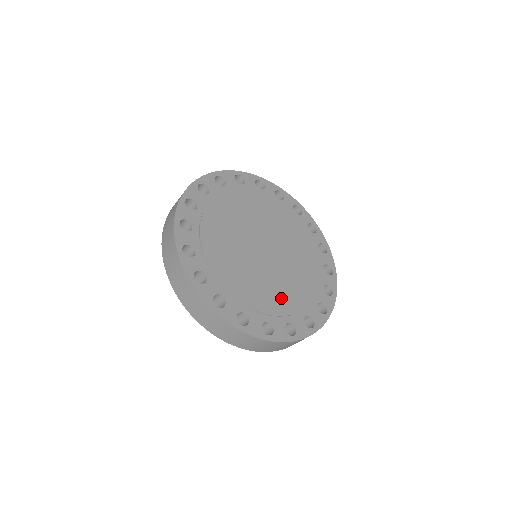
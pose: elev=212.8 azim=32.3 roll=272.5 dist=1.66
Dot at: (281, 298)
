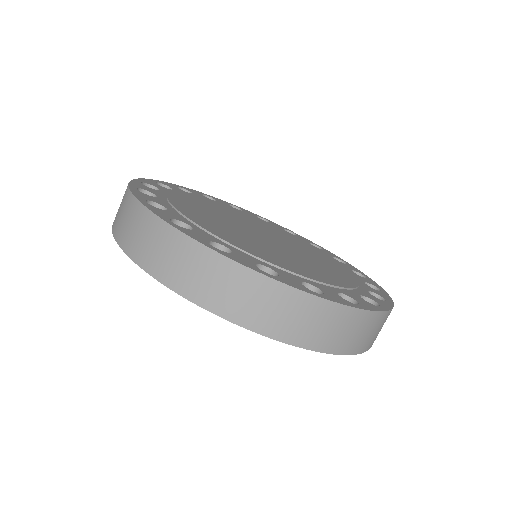
Dot at: (328, 274)
